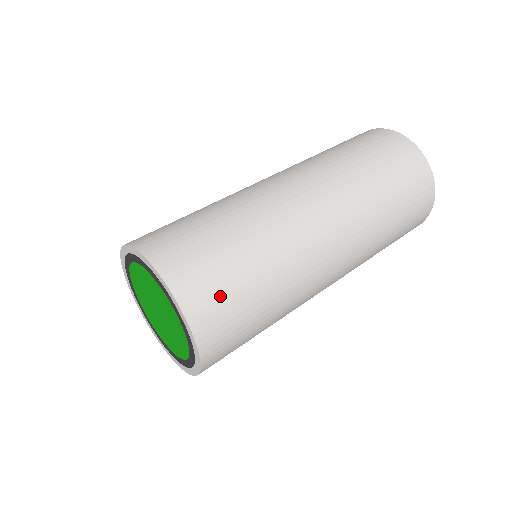
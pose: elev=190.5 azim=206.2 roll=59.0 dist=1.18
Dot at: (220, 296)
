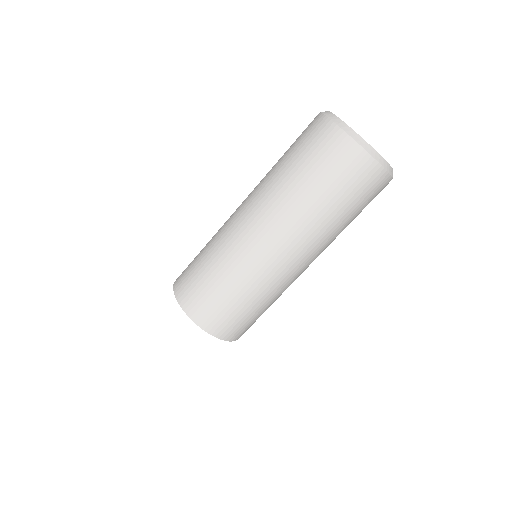
Dot at: (203, 300)
